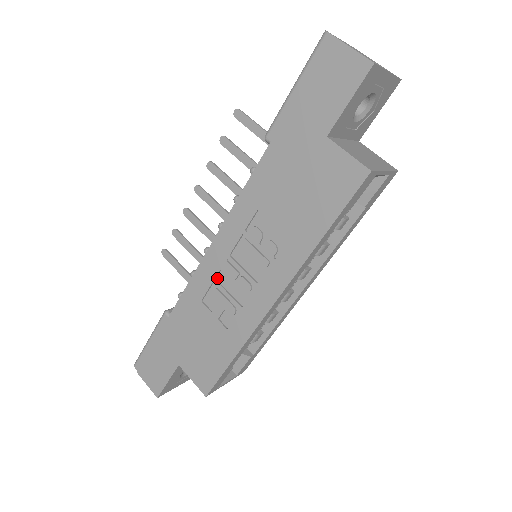
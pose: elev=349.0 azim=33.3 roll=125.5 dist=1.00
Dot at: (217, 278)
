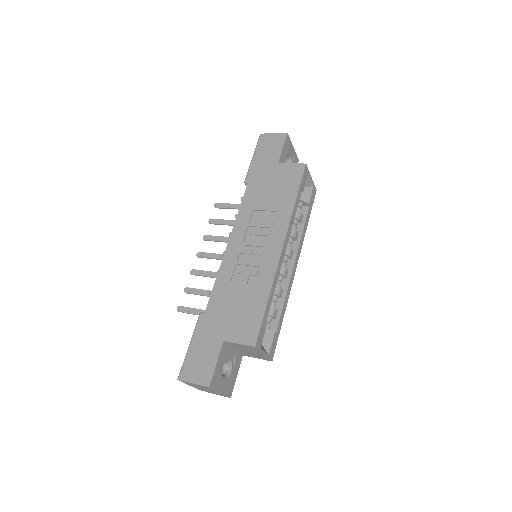
Dot at: (238, 261)
